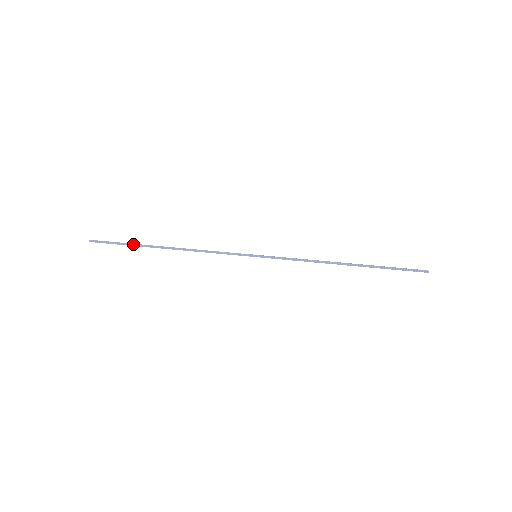
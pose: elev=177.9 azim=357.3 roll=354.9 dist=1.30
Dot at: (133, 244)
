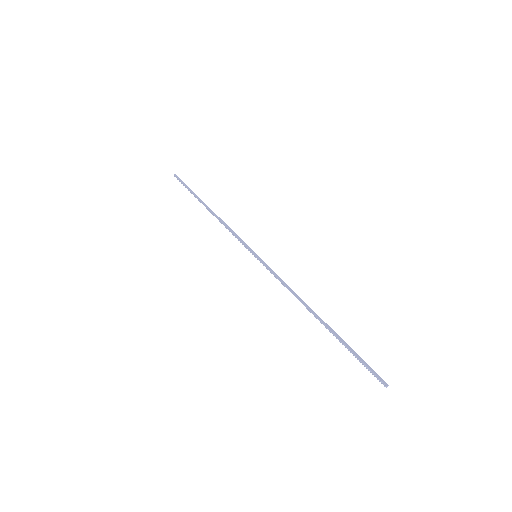
Dot at: (193, 193)
